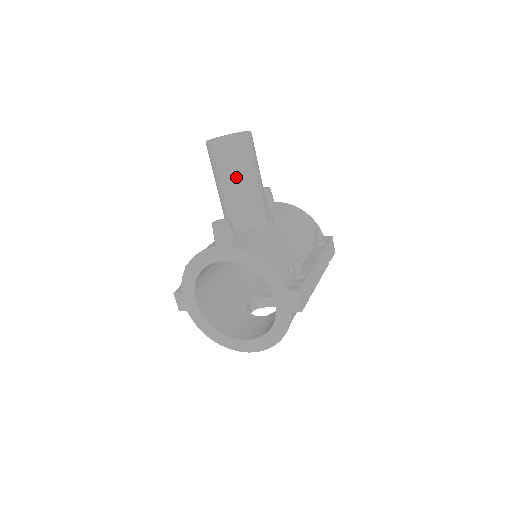
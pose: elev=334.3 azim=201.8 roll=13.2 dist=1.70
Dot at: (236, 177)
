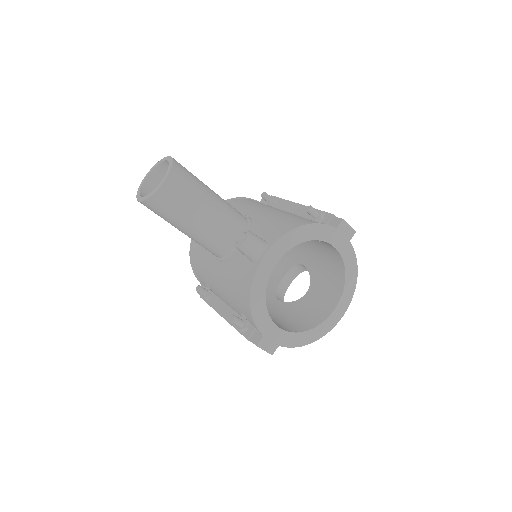
Dot at: (202, 199)
